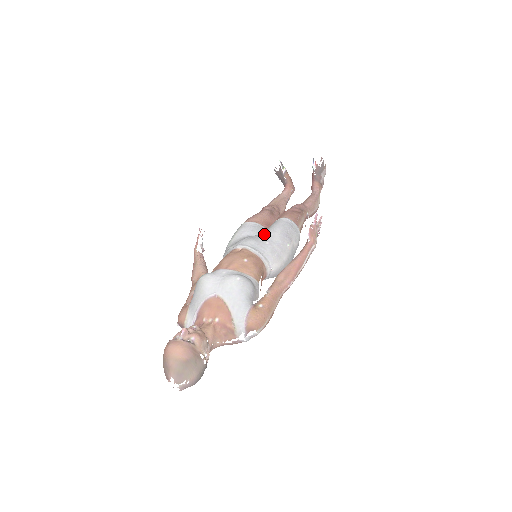
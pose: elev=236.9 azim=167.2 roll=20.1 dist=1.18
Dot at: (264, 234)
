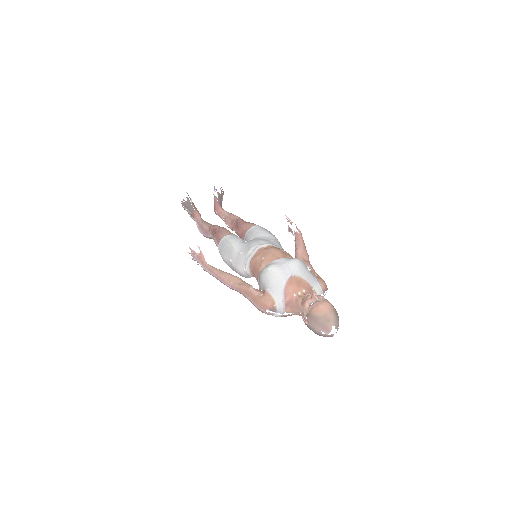
Dot at: (259, 237)
